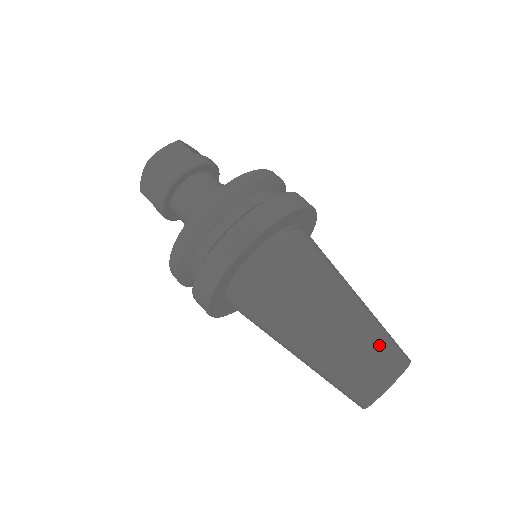
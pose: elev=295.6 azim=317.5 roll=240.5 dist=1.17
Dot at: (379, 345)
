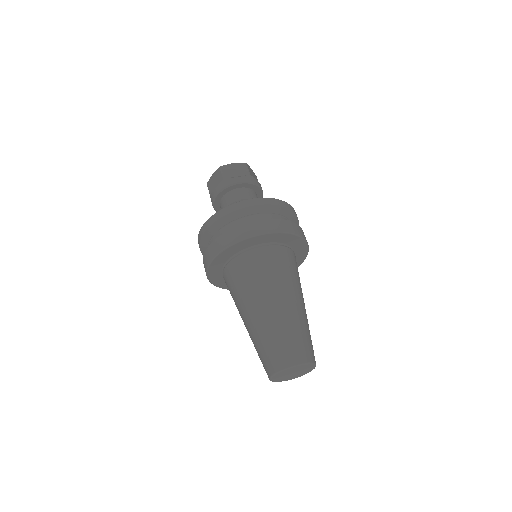
Dot at: (270, 348)
